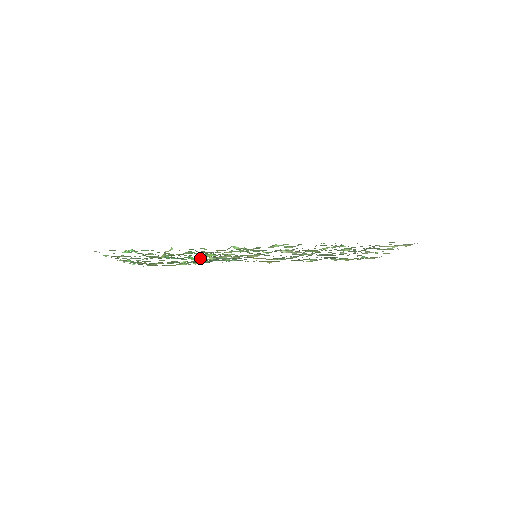
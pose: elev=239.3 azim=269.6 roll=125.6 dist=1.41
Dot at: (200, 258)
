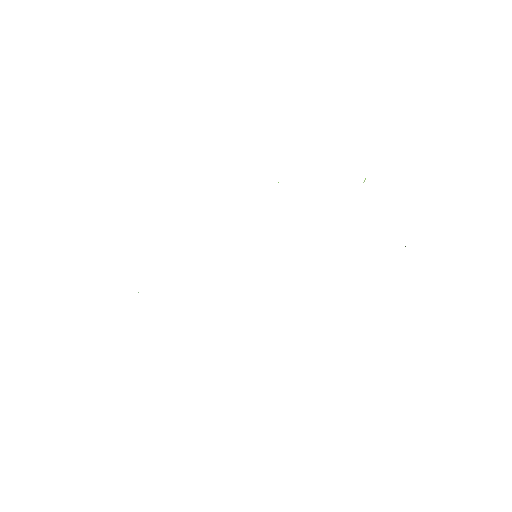
Dot at: occluded
